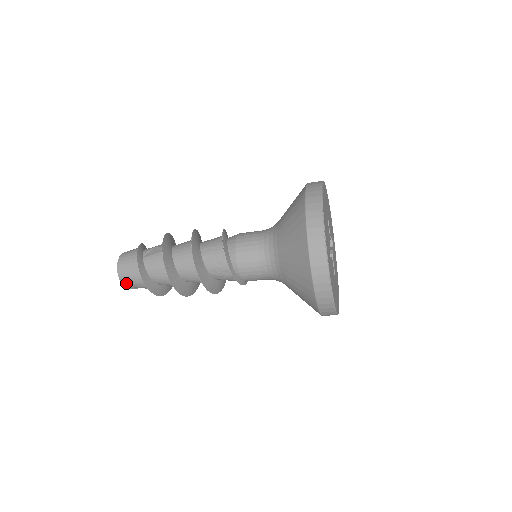
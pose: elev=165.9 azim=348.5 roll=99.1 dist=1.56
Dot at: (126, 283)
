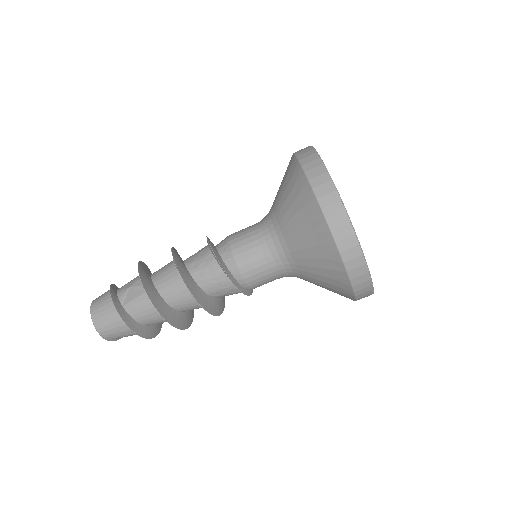
Dot at: (113, 338)
